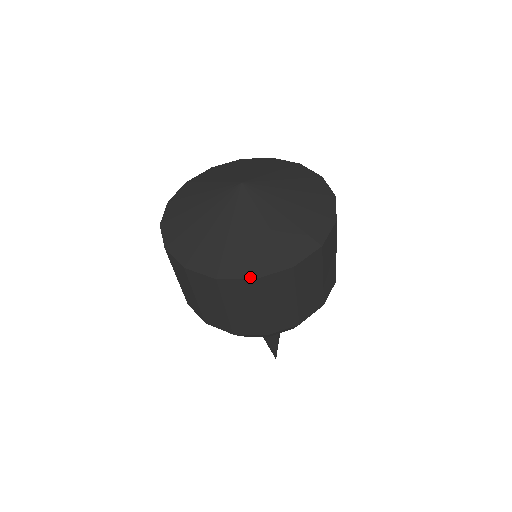
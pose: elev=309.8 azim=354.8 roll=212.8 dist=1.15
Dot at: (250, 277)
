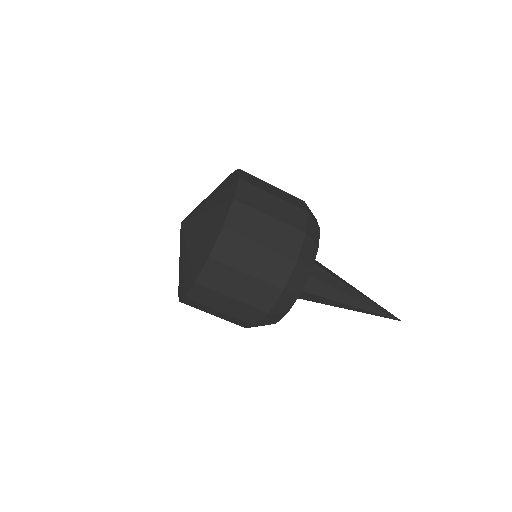
Dot at: (220, 231)
